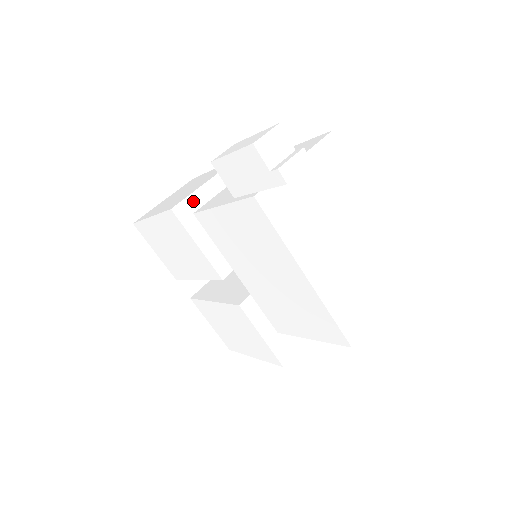
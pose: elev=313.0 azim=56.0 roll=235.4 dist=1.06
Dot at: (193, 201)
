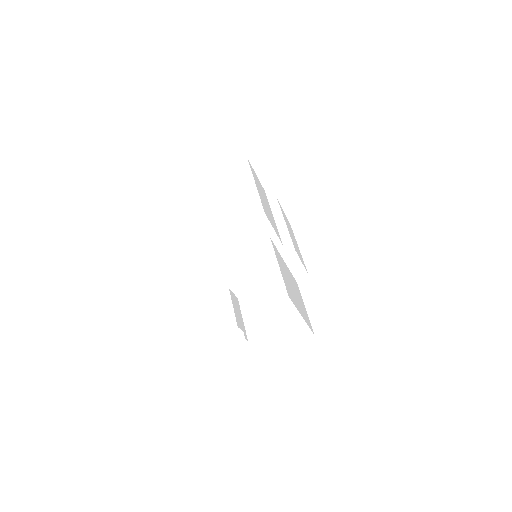
Dot at: (222, 235)
